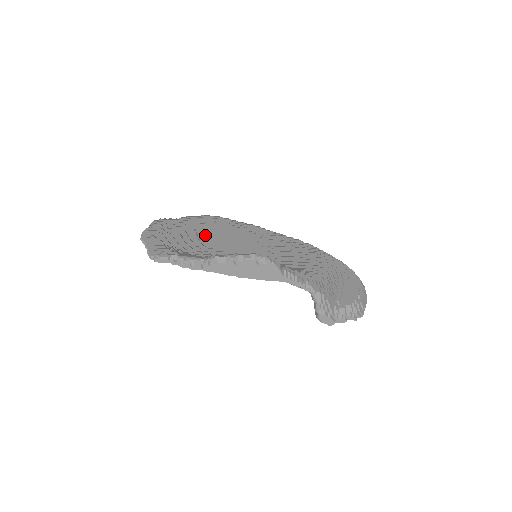
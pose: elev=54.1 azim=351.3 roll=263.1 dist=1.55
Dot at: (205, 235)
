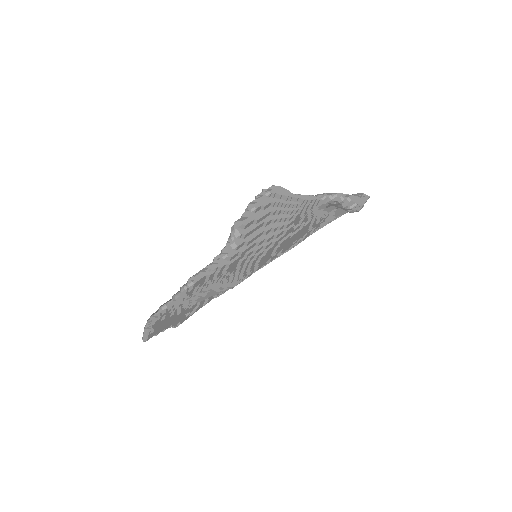
Dot at: occluded
